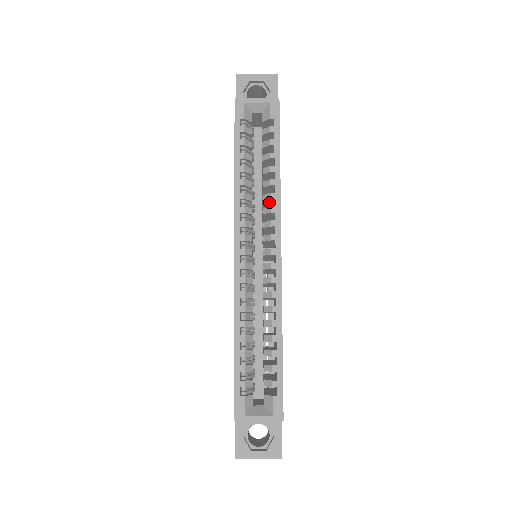
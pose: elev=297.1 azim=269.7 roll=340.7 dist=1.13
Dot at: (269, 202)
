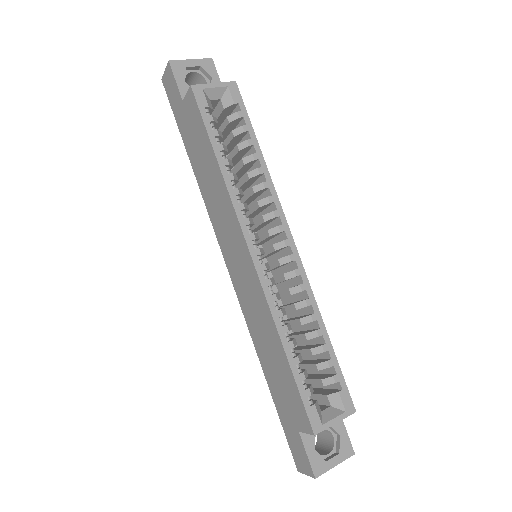
Dot at: (257, 194)
